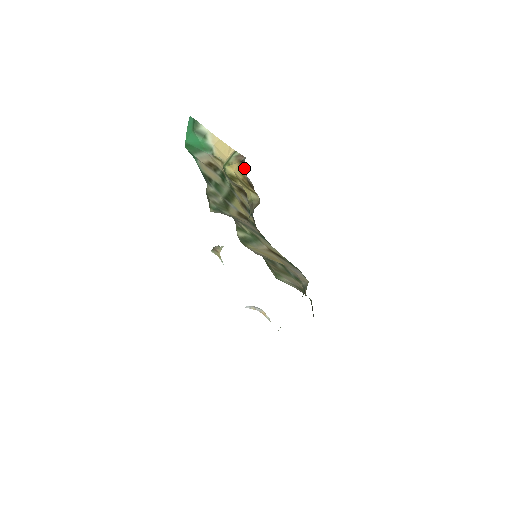
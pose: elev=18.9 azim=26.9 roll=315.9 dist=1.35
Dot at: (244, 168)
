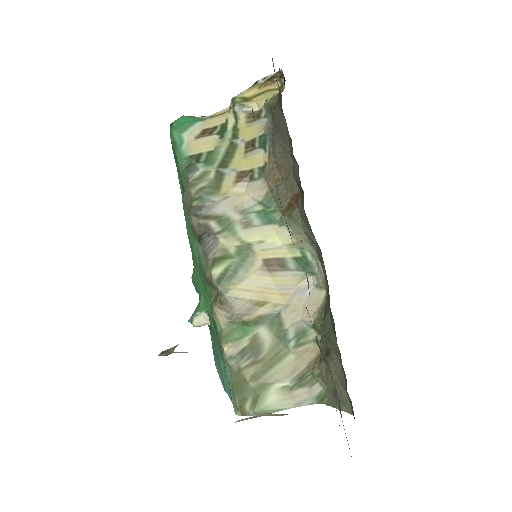
Dot at: (259, 80)
